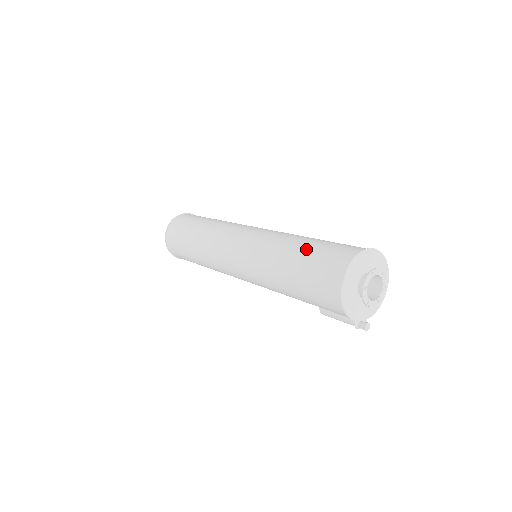
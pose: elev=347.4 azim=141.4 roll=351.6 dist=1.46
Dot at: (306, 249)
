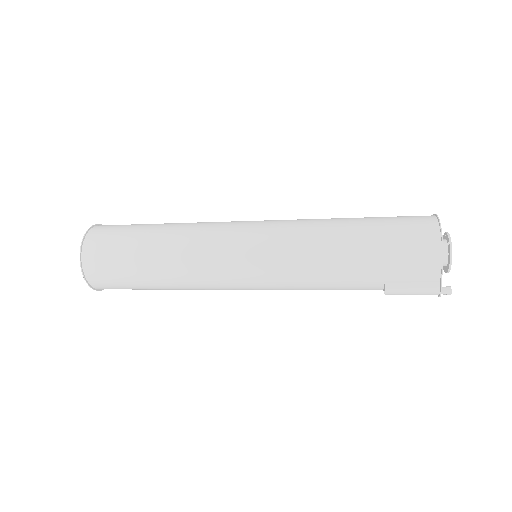
Dot at: (367, 217)
